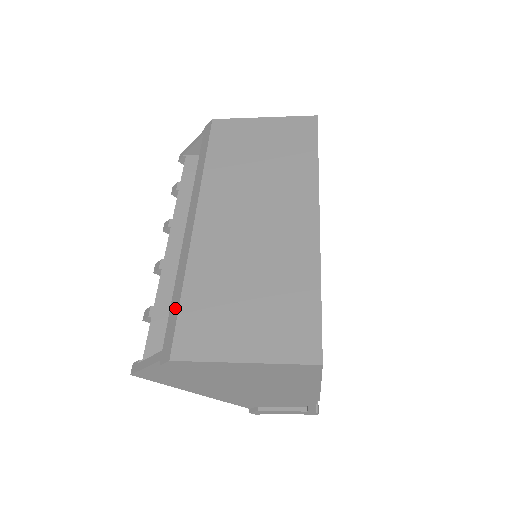
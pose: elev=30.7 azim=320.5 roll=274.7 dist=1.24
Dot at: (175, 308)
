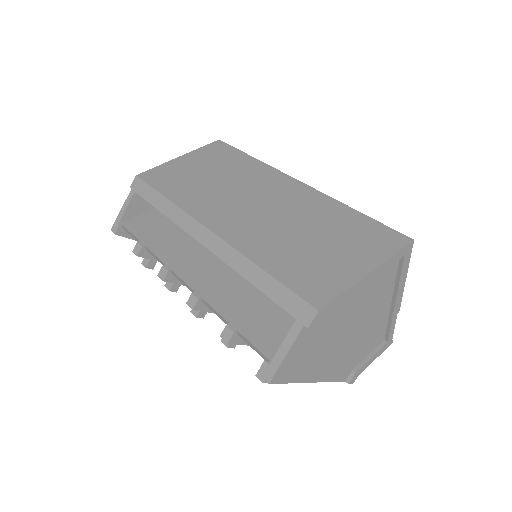
Dot at: (272, 285)
